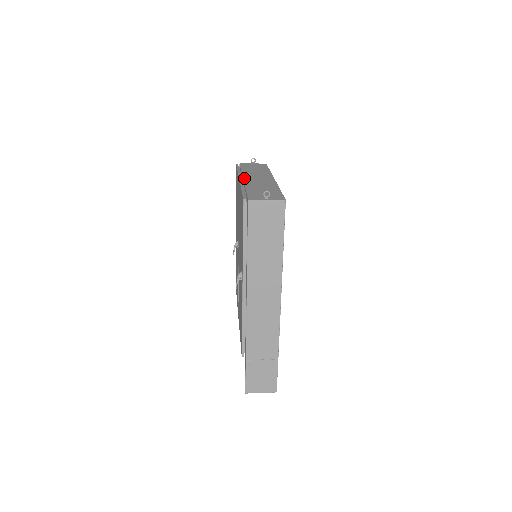
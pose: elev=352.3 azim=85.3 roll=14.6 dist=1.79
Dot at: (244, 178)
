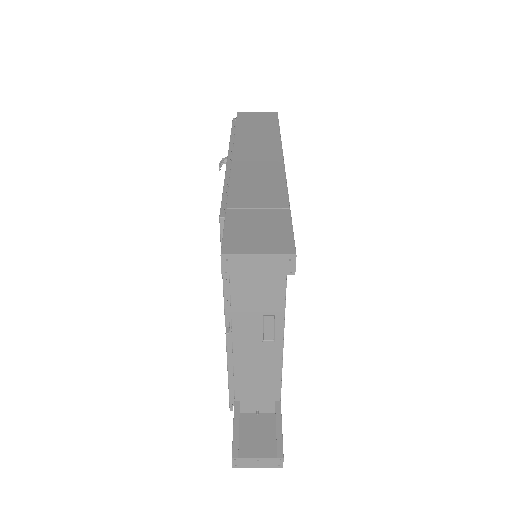
Dot at: occluded
